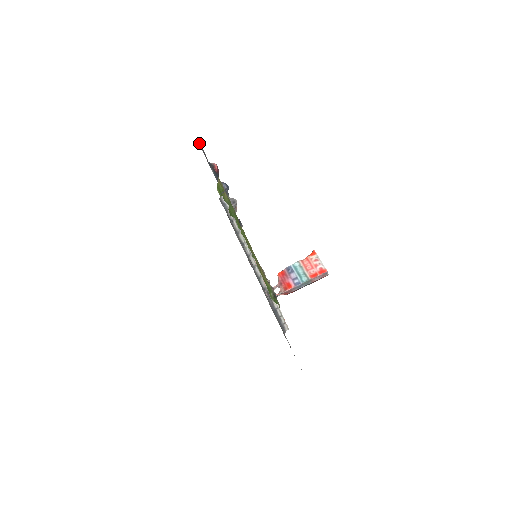
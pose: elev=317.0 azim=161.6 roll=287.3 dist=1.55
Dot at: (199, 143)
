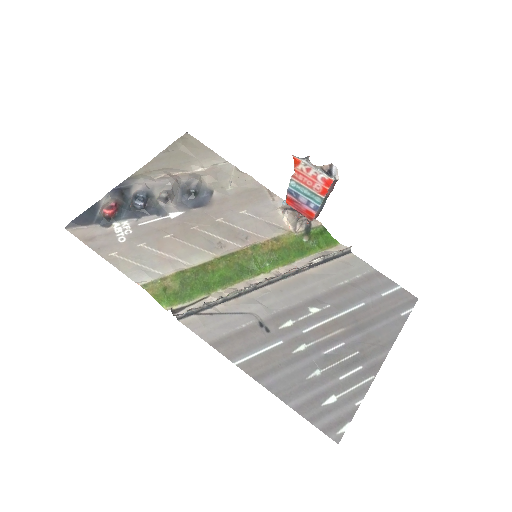
Dot at: (69, 227)
